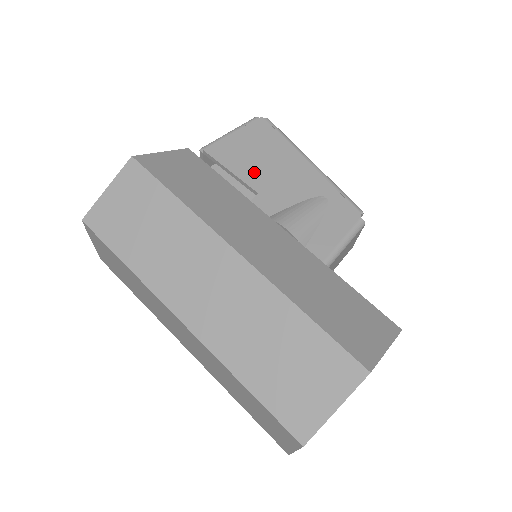
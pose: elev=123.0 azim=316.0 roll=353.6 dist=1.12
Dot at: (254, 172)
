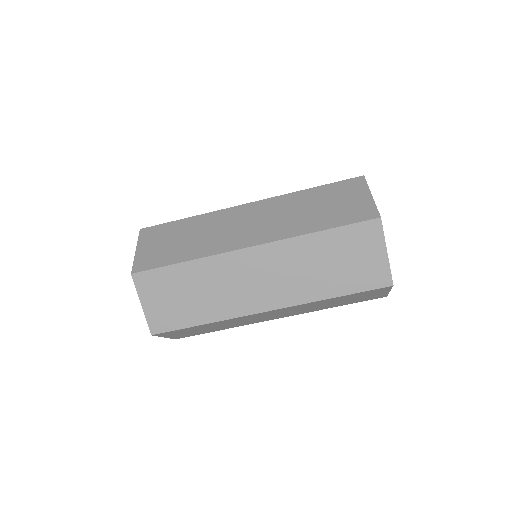
Dot at: occluded
